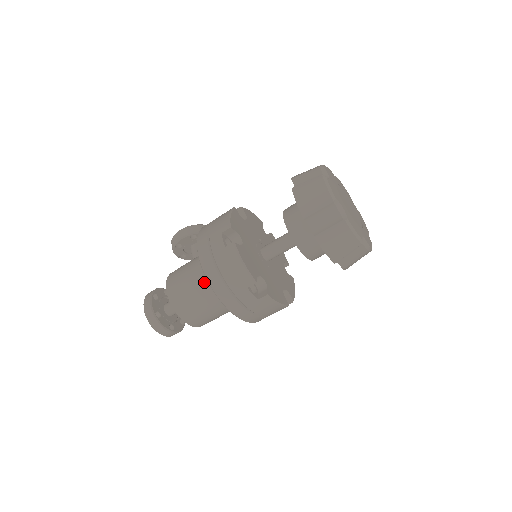
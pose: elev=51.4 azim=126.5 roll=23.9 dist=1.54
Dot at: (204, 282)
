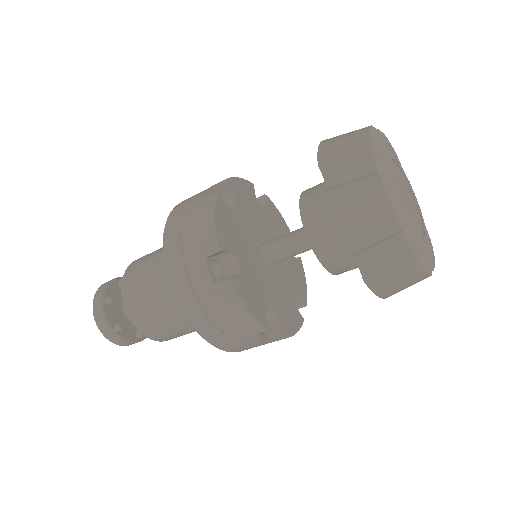
Dot at: occluded
